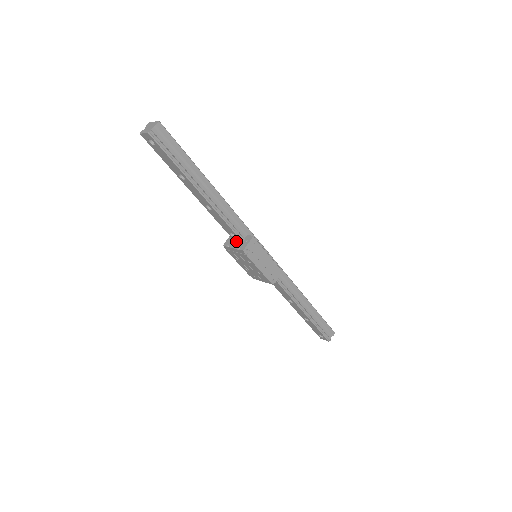
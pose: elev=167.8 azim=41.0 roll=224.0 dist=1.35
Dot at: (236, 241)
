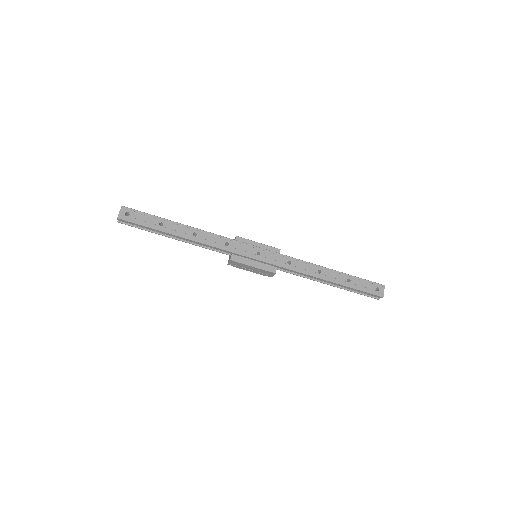
Dot at: occluded
